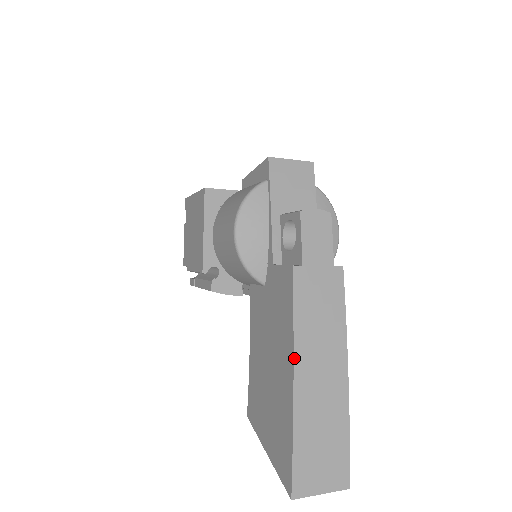
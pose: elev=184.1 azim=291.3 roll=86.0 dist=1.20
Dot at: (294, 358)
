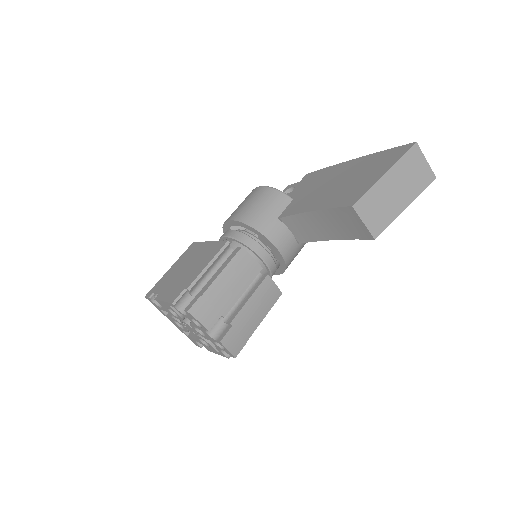
Dot at: (345, 162)
